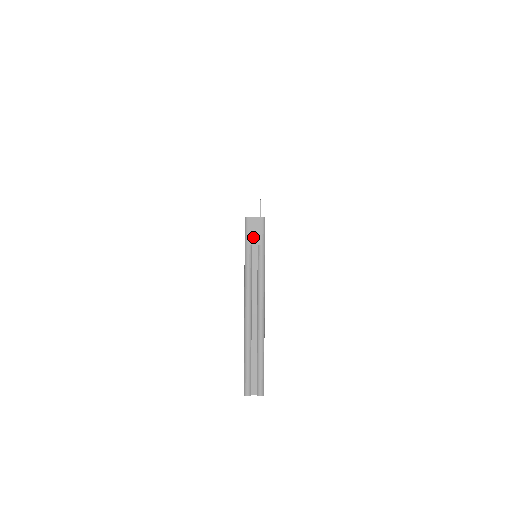
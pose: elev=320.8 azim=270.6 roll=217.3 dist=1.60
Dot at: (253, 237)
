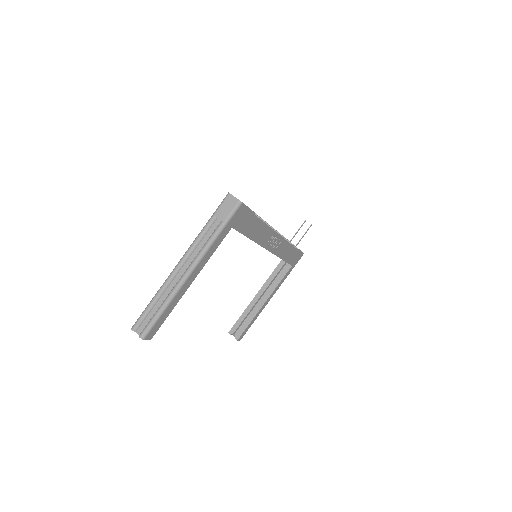
Dot at: (222, 211)
